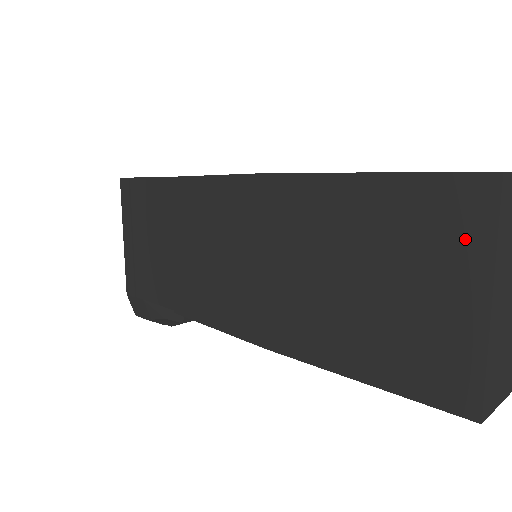
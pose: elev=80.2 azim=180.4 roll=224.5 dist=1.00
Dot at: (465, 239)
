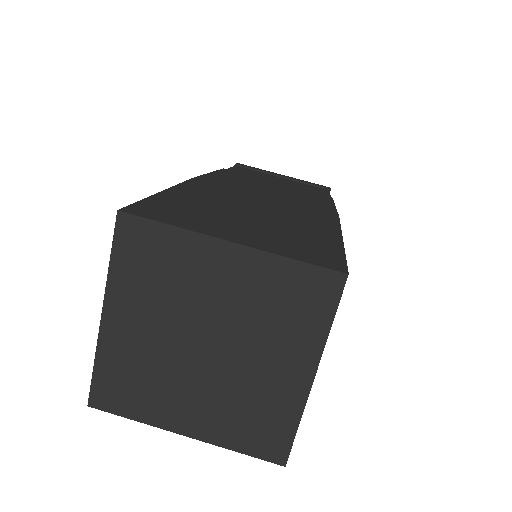
Dot at: occluded
